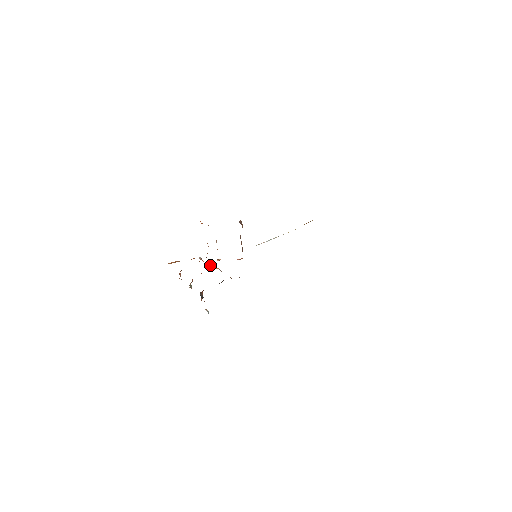
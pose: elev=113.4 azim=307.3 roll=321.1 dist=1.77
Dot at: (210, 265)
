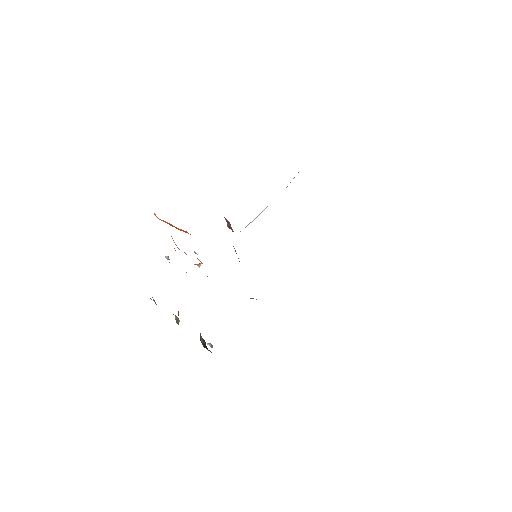
Dot at: occluded
